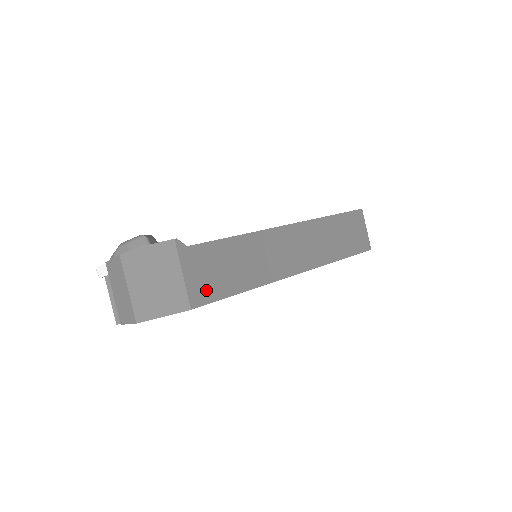
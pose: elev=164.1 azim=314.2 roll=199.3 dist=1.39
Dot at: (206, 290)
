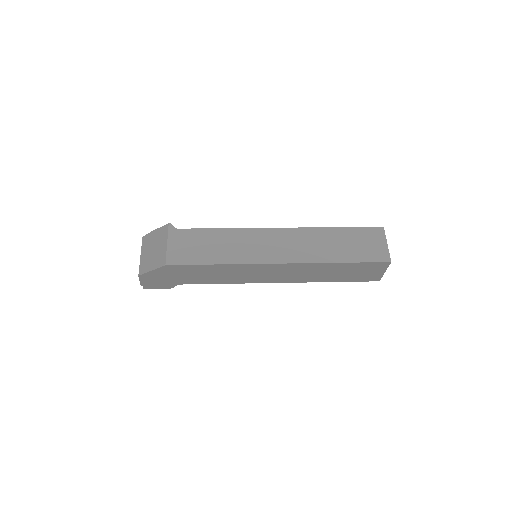
Dot at: (182, 256)
